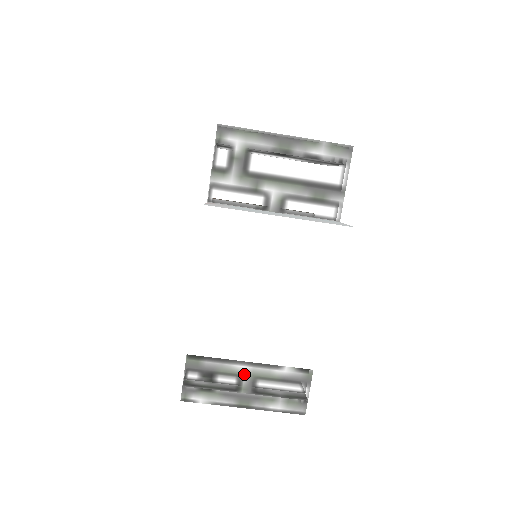
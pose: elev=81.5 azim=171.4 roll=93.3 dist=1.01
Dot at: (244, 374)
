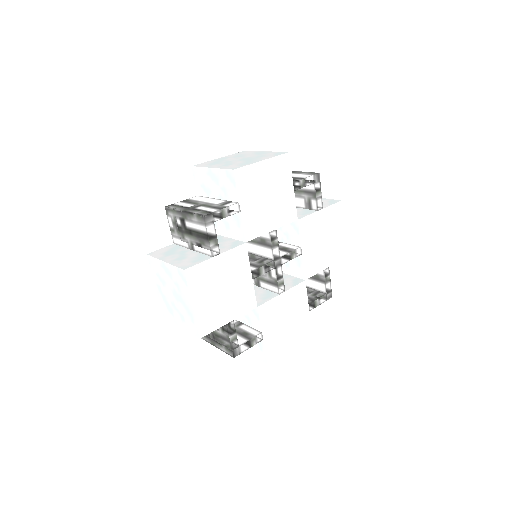
Dot at: occluded
